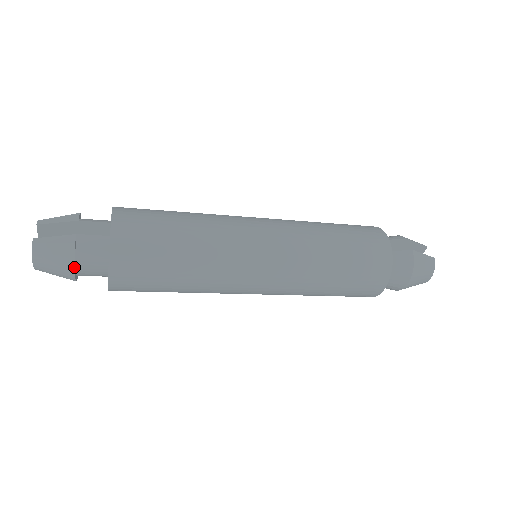
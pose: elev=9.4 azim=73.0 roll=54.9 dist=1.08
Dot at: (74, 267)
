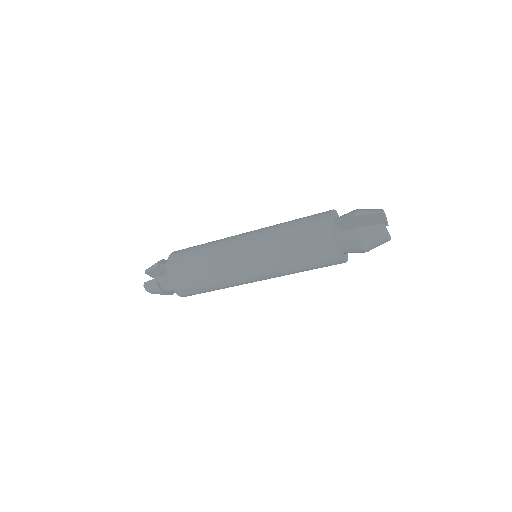
Dot at: (163, 293)
